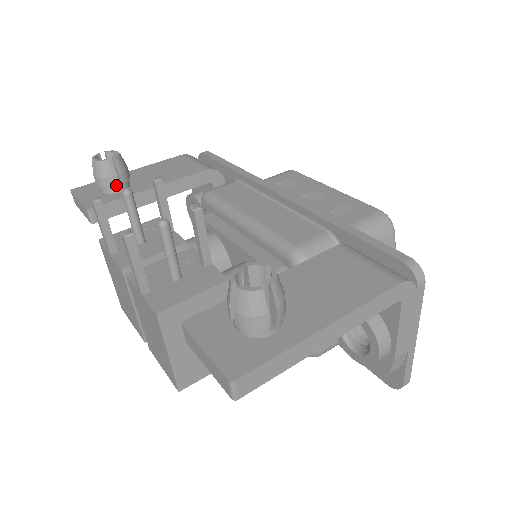
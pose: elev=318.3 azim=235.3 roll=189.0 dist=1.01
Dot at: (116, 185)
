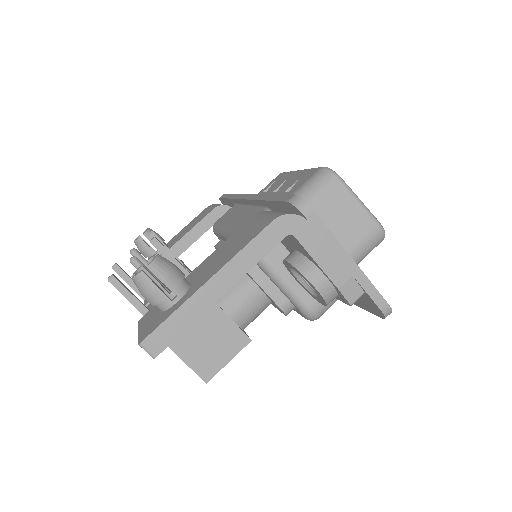
Dot at: occluded
